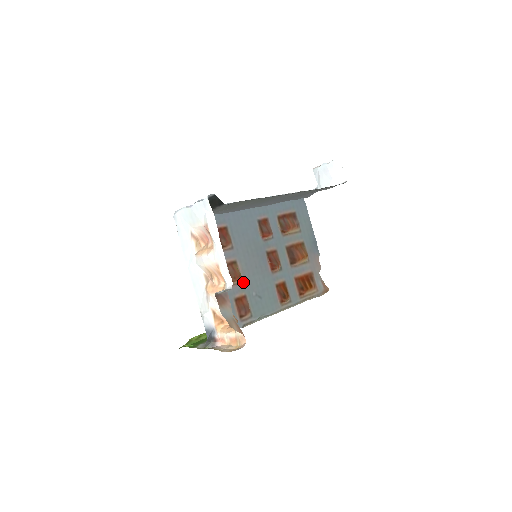
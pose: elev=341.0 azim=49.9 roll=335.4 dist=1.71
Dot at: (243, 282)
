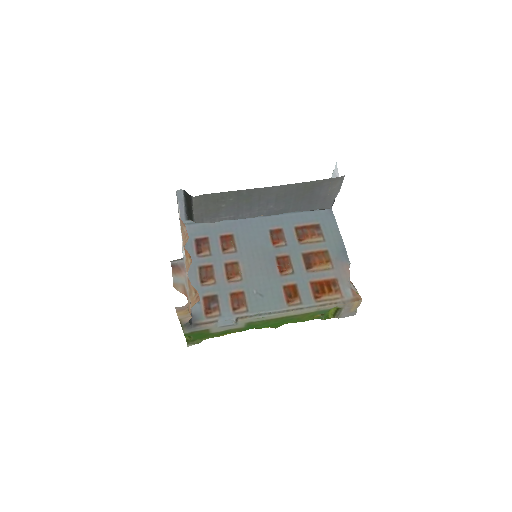
Dot at: (243, 280)
